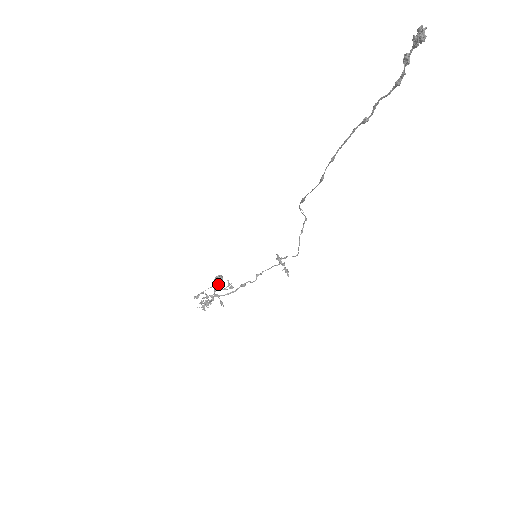
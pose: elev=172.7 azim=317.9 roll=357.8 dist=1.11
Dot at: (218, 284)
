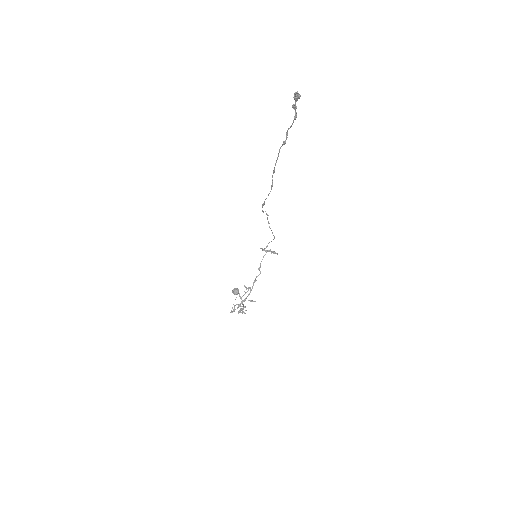
Dot at: (237, 294)
